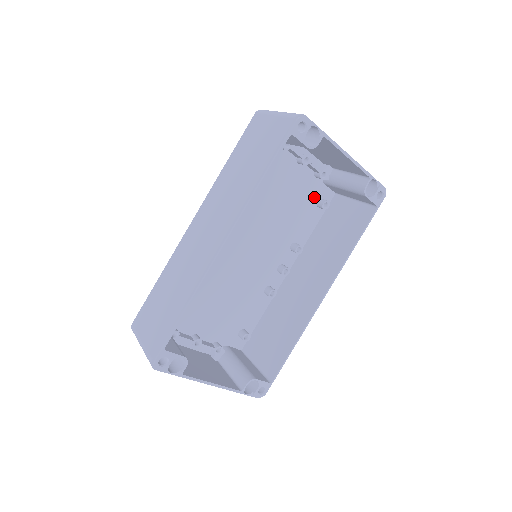
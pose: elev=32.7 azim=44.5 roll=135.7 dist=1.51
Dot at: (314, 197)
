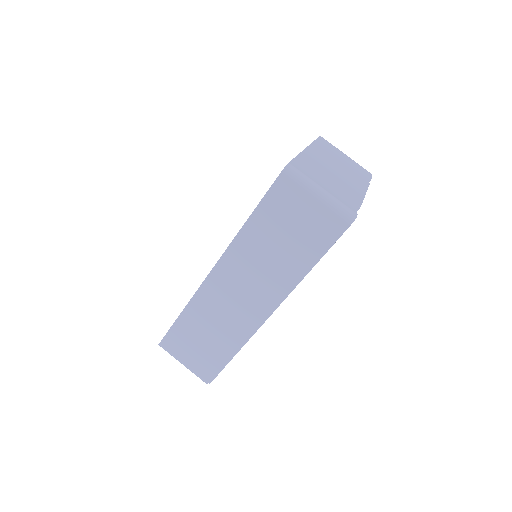
Dot at: occluded
